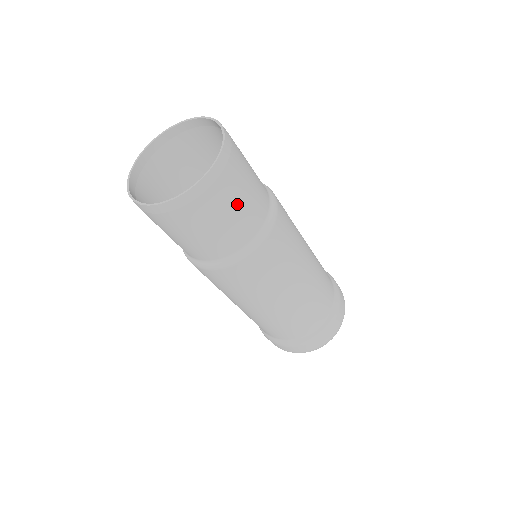
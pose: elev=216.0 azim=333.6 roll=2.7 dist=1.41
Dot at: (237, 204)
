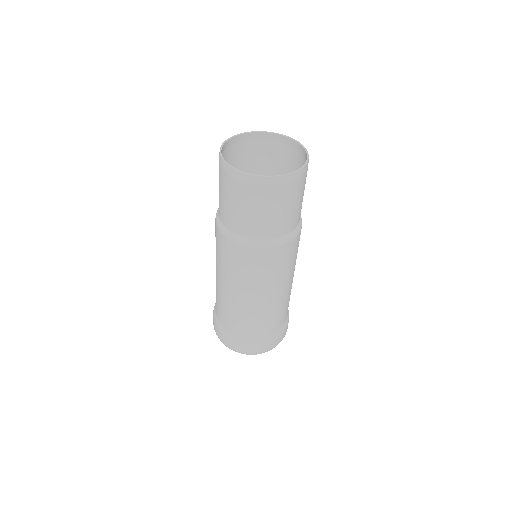
Dot at: (300, 199)
